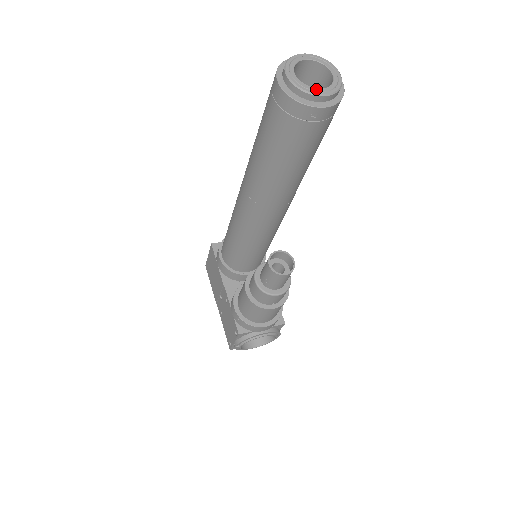
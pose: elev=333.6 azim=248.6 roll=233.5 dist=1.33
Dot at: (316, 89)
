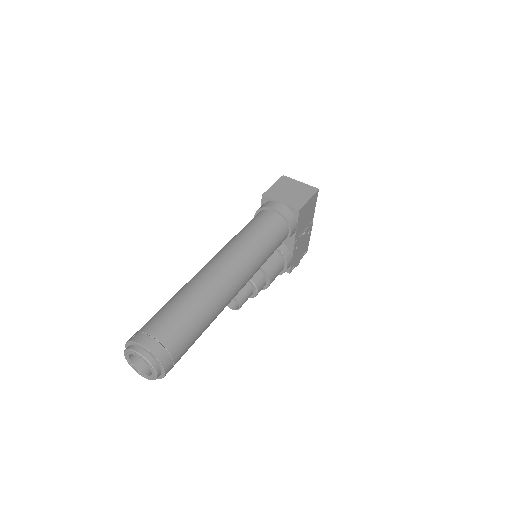
Dot at: (138, 372)
